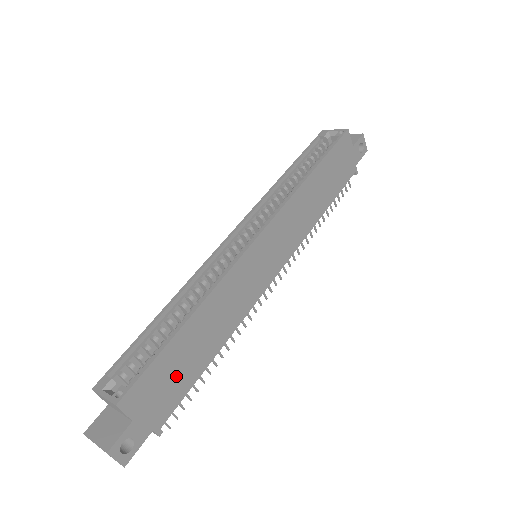
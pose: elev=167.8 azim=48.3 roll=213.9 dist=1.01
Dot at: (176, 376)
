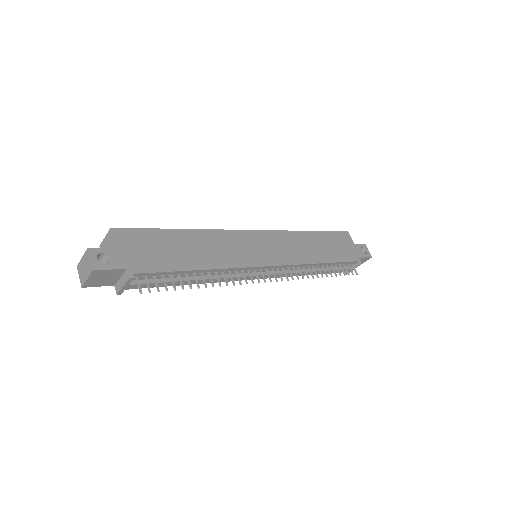
Dot at: (161, 253)
